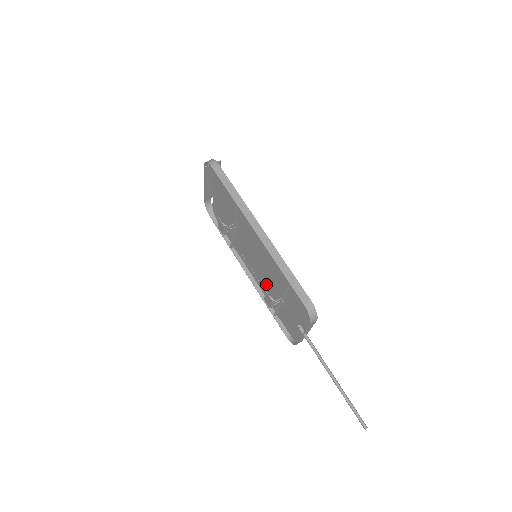
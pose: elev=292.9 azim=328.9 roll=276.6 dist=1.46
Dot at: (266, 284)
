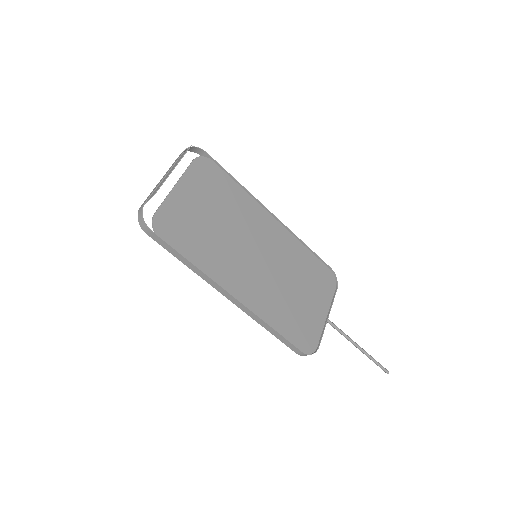
Dot at: (284, 254)
